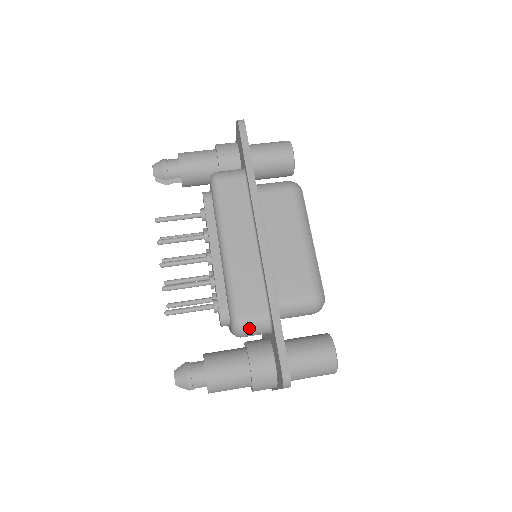
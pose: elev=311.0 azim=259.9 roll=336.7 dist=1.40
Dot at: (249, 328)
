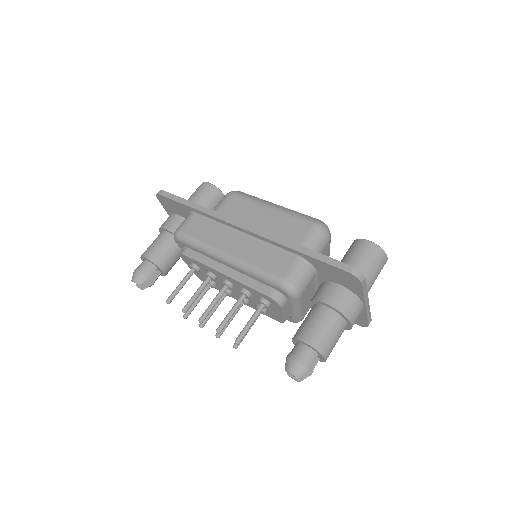
Dot at: (297, 279)
